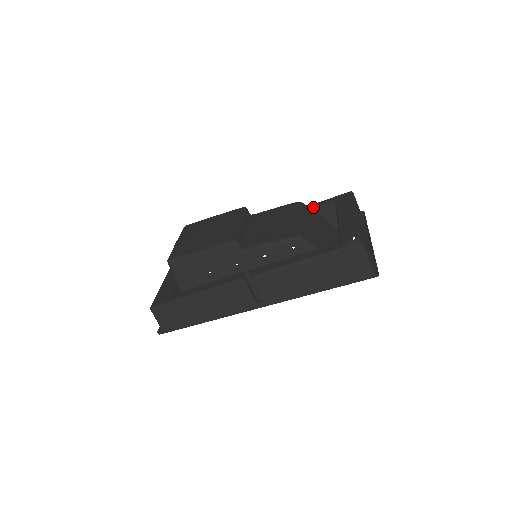
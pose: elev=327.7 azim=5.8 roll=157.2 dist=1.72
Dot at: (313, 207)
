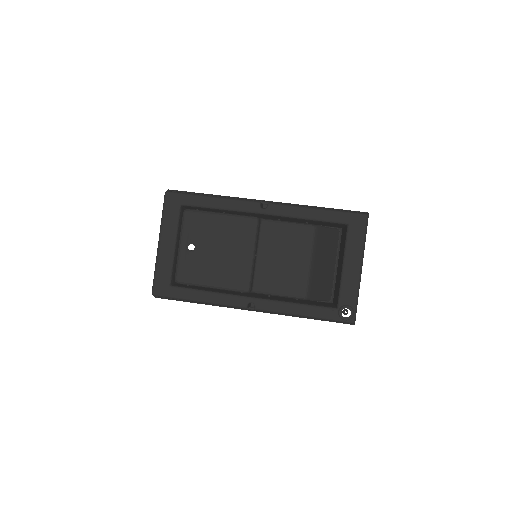
Dot at: (324, 219)
